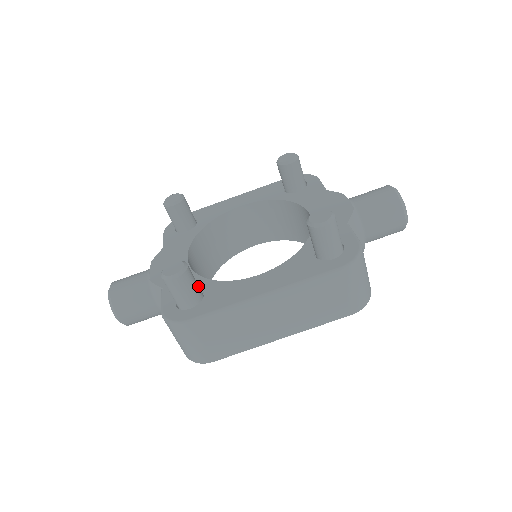
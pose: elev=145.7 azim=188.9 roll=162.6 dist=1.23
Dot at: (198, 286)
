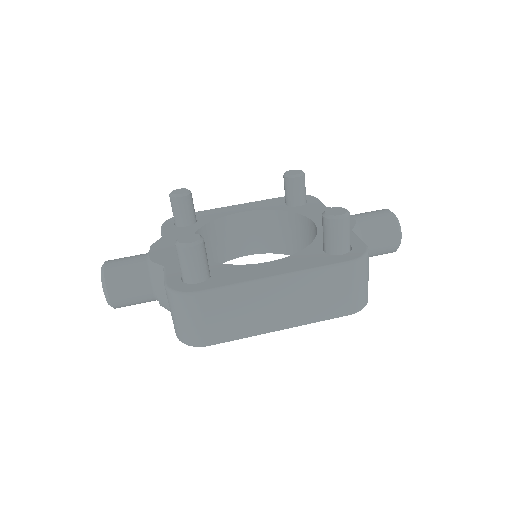
Dot at: occluded
